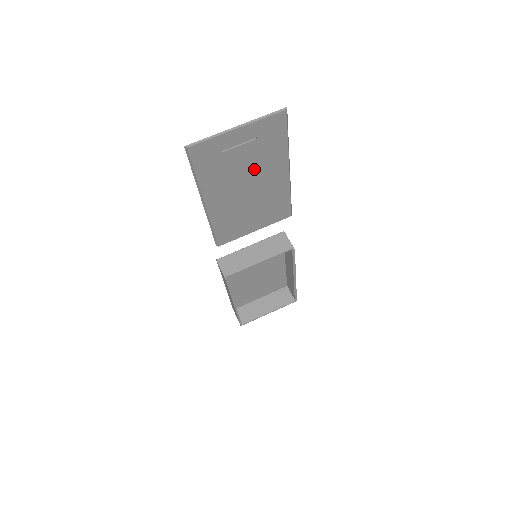
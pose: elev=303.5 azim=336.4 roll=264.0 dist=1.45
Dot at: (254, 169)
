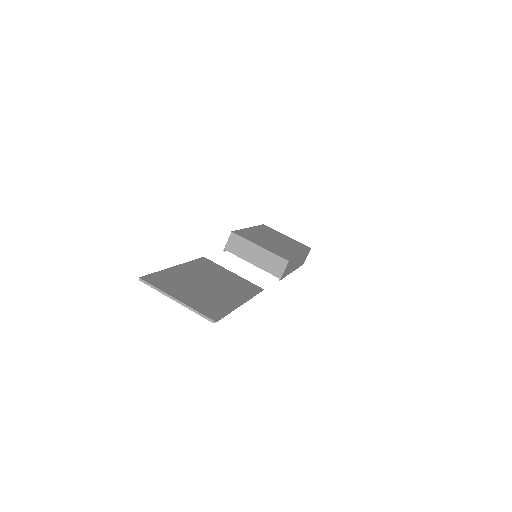
Dot at: (207, 293)
